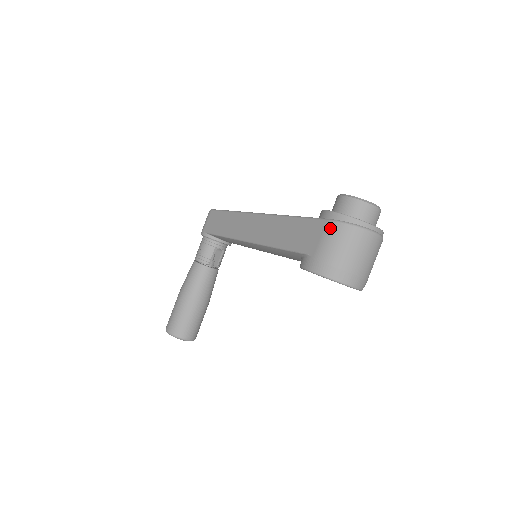
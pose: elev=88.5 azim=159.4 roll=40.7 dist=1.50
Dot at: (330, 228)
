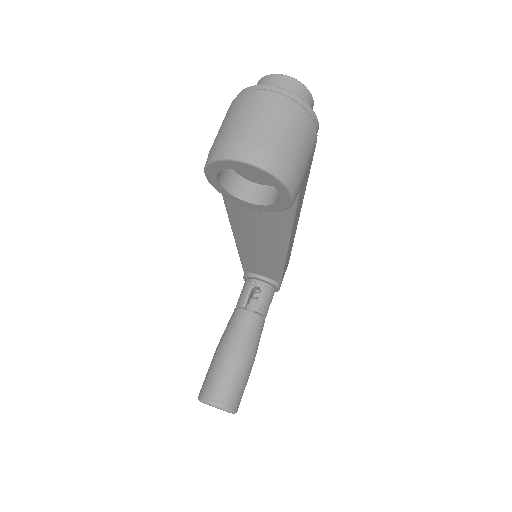
Dot at: occluded
